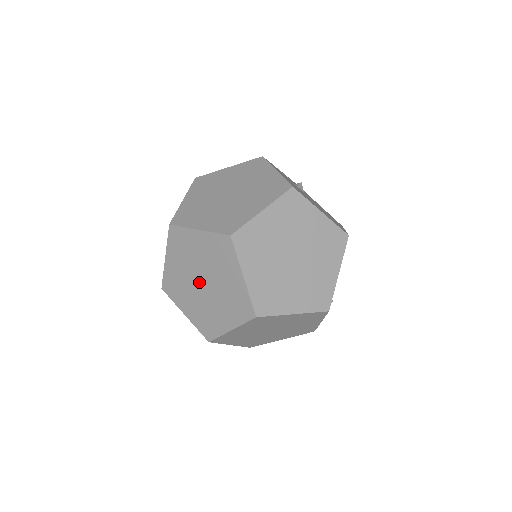
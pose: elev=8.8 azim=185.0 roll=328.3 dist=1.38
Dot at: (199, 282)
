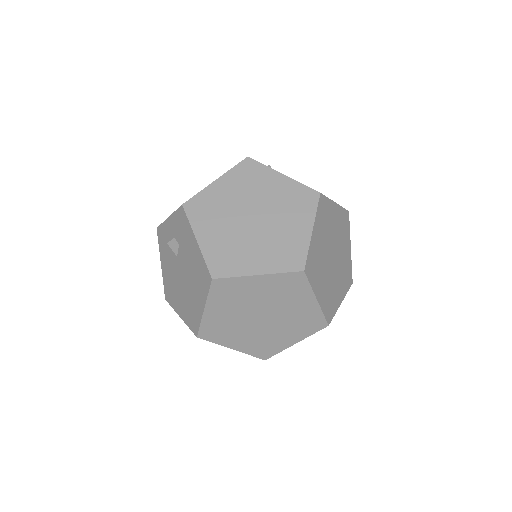
Dot at: (256, 318)
